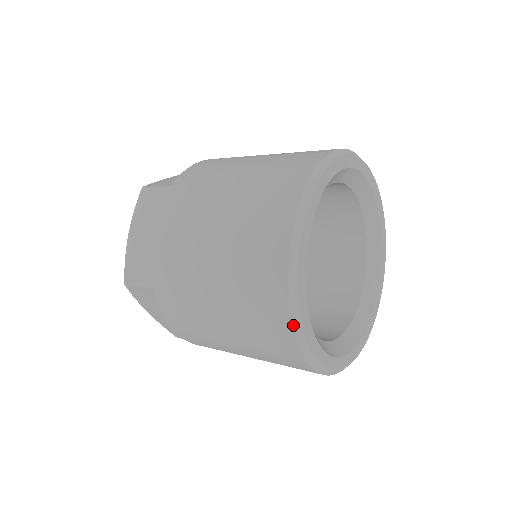
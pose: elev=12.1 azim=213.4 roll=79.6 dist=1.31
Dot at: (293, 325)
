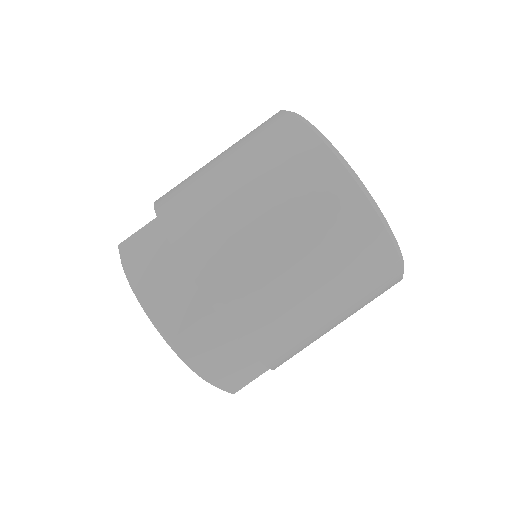
Dot at: (376, 212)
